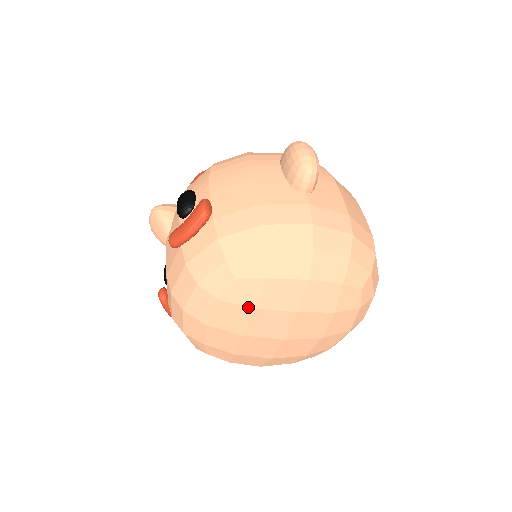
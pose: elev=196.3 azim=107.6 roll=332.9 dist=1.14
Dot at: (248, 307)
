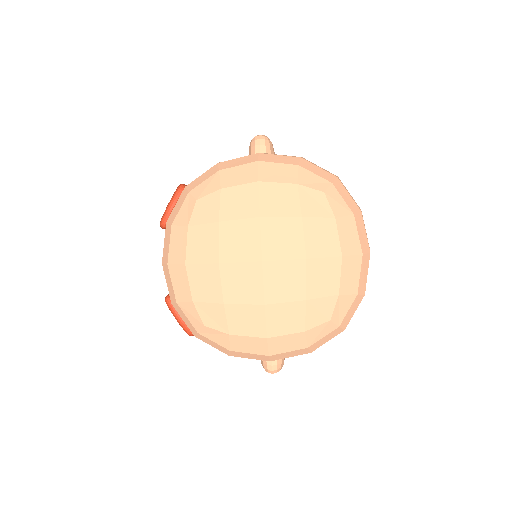
Dot at: (212, 223)
